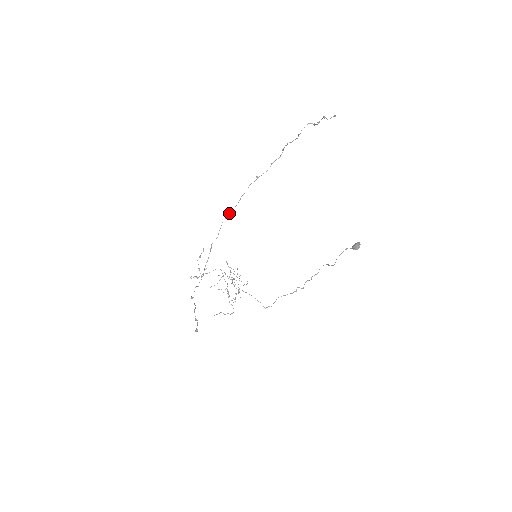
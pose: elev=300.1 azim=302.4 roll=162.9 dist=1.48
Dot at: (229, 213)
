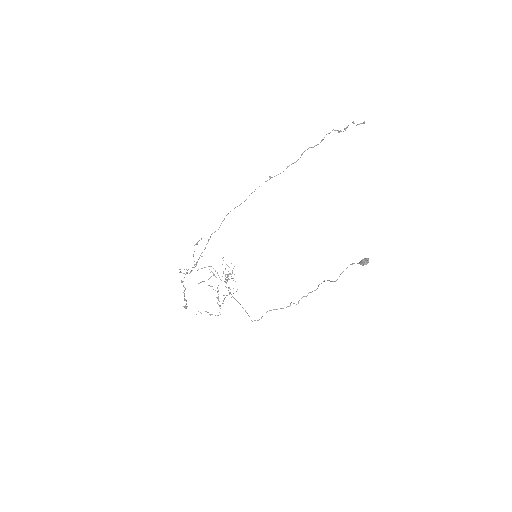
Dot at: (235, 207)
